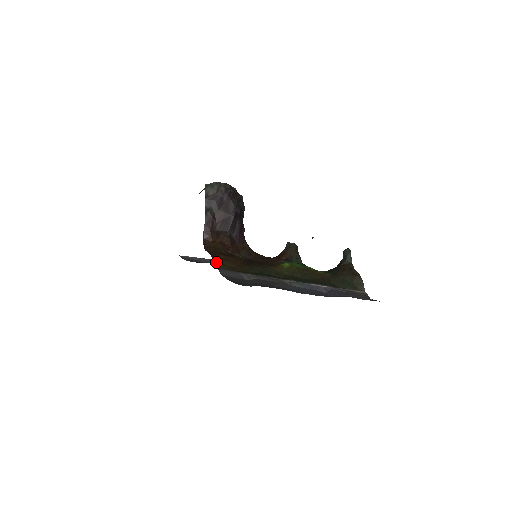
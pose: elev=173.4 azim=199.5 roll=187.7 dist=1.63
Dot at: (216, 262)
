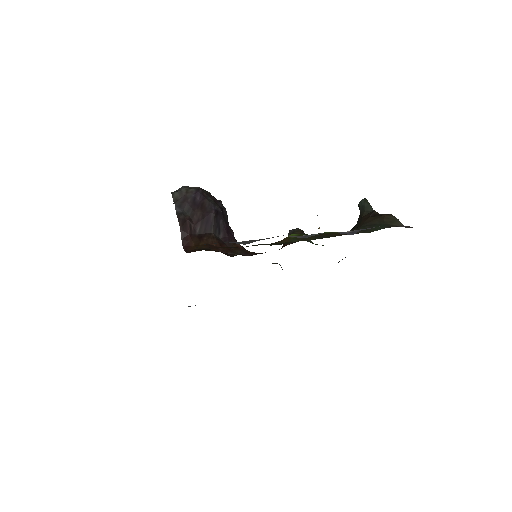
Dot at: occluded
